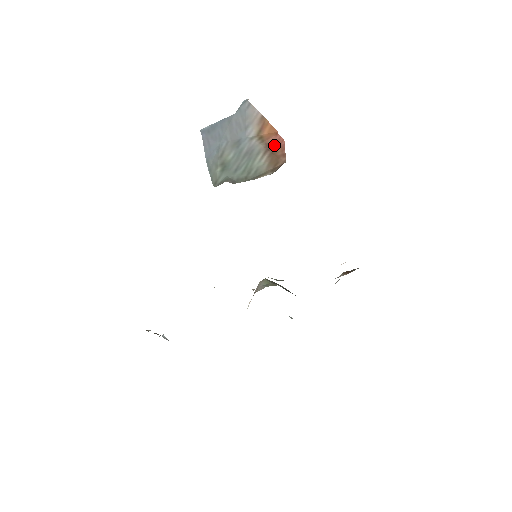
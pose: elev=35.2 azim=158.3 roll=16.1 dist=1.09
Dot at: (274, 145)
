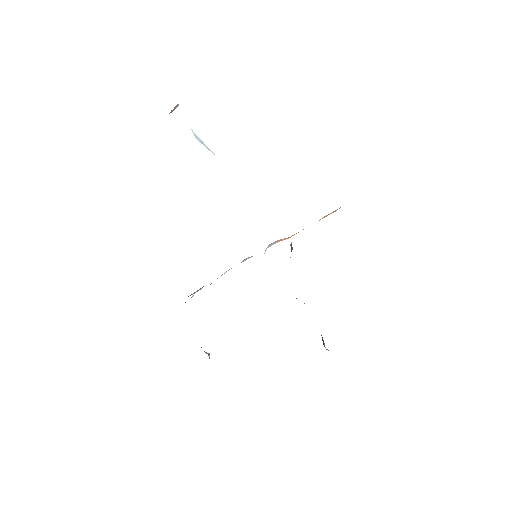
Dot at: occluded
